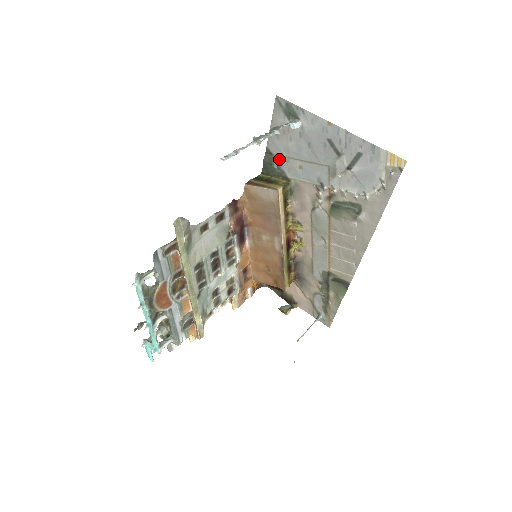
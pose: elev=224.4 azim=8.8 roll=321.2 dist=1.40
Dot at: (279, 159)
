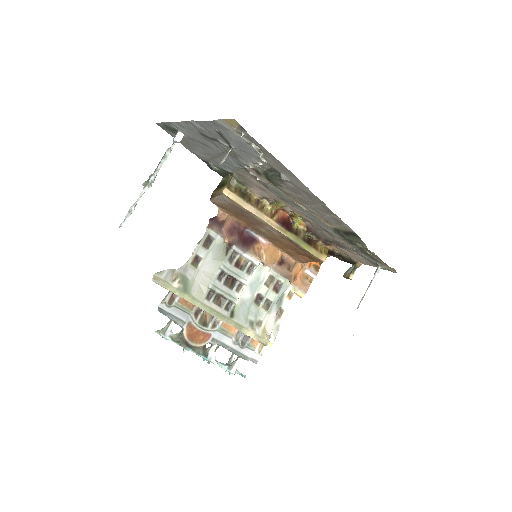
Dot at: (212, 163)
